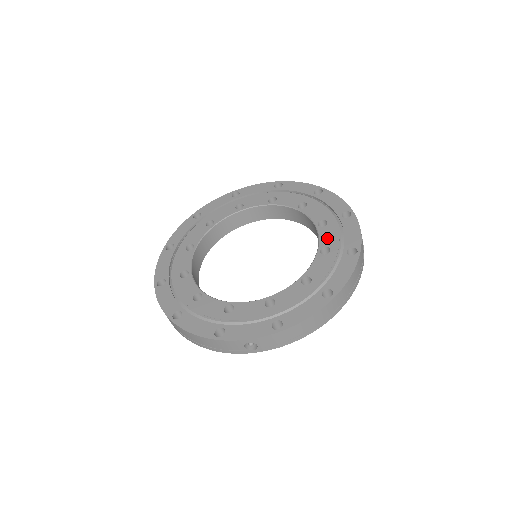
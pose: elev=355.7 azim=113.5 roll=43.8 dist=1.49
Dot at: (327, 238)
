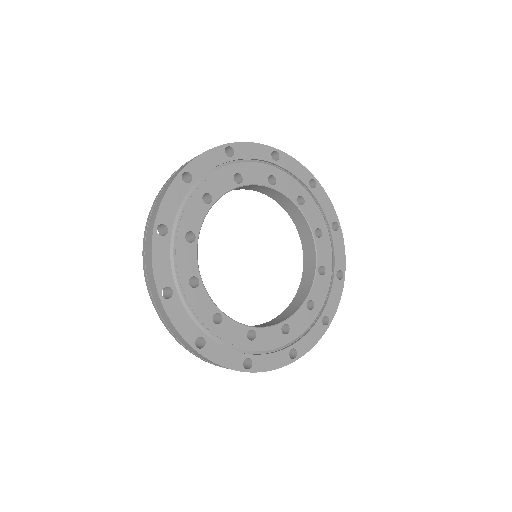
Dot at: (323, 255)
